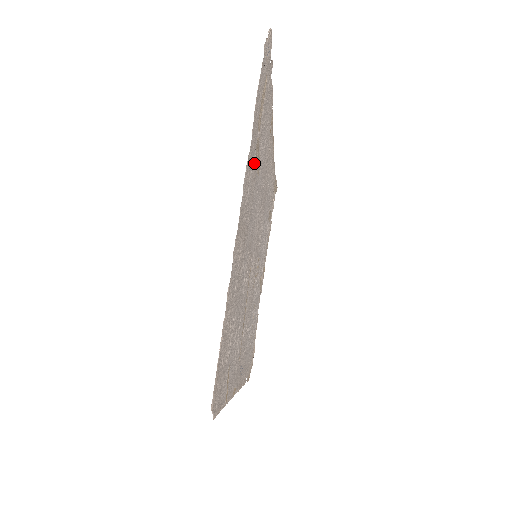
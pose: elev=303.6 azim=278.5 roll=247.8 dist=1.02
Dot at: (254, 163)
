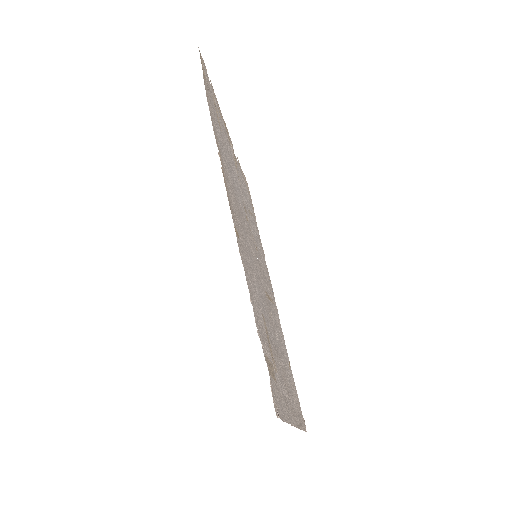
Dot at: (276, 369)
